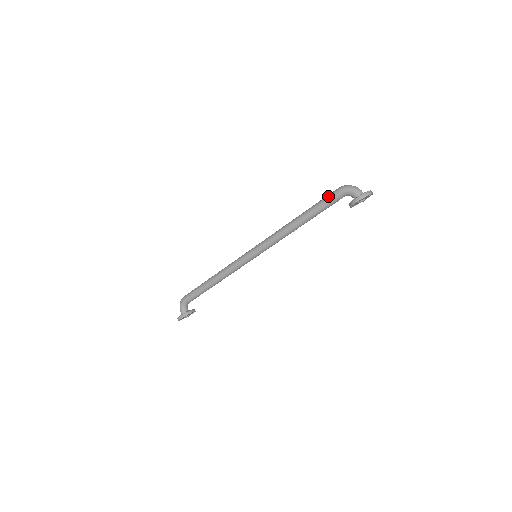
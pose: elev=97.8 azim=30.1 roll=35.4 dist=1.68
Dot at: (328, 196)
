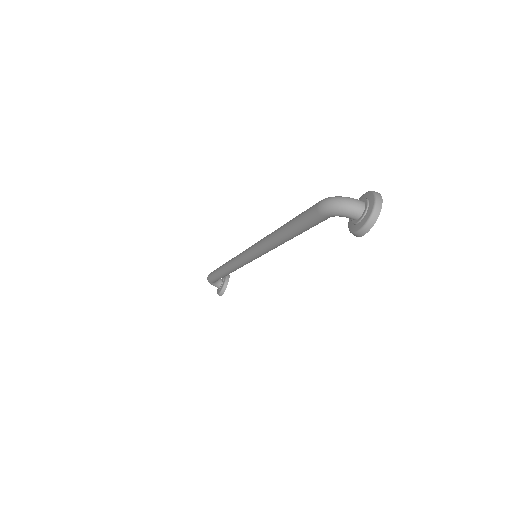
Dot at: (308, 219)
